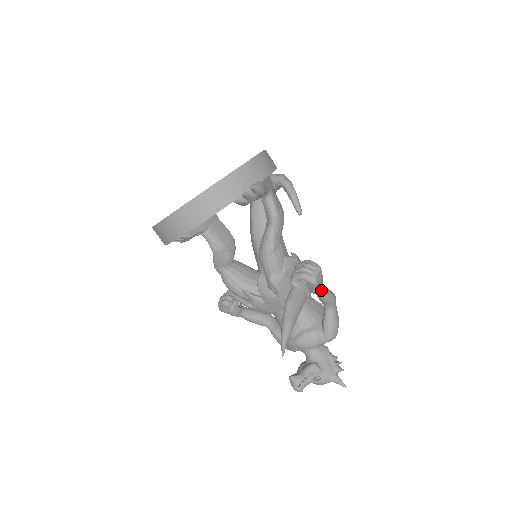
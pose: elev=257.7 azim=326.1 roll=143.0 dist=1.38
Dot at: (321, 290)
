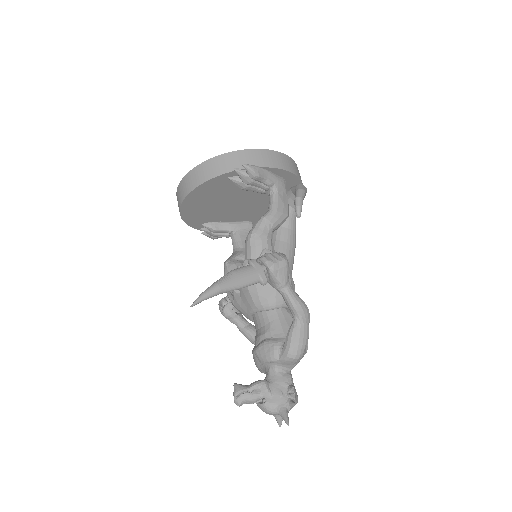
Dot at: (283, 286)
